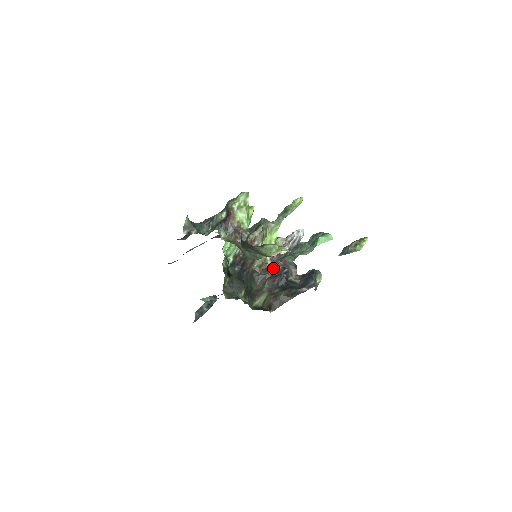
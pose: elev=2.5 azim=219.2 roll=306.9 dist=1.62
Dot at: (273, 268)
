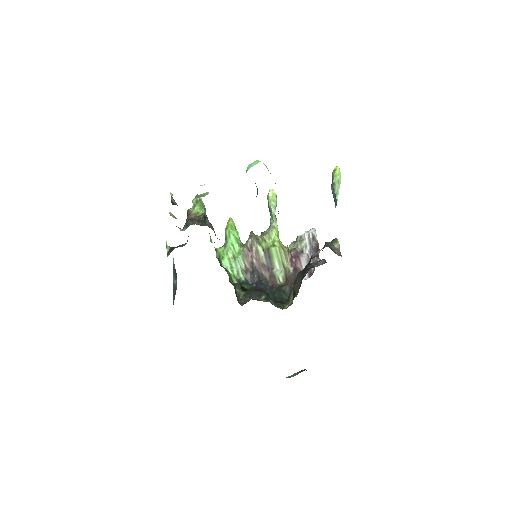
Dot at: occluded
